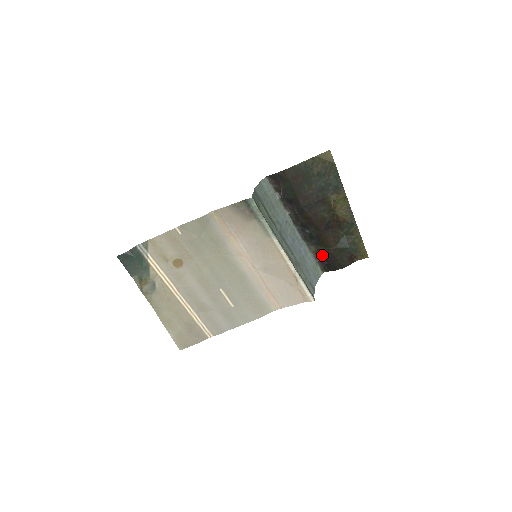
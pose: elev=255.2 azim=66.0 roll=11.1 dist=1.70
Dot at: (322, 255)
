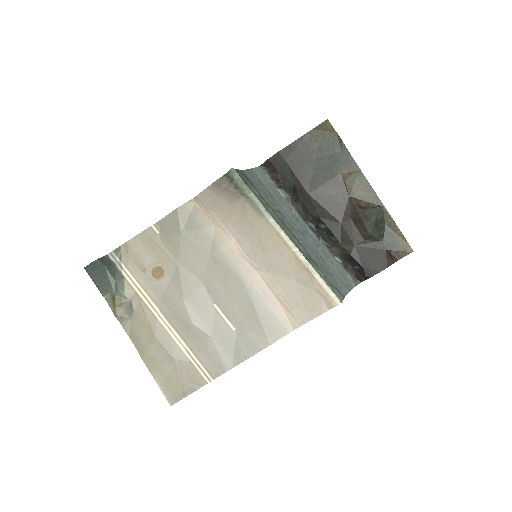
Dot at: (349, 256)
